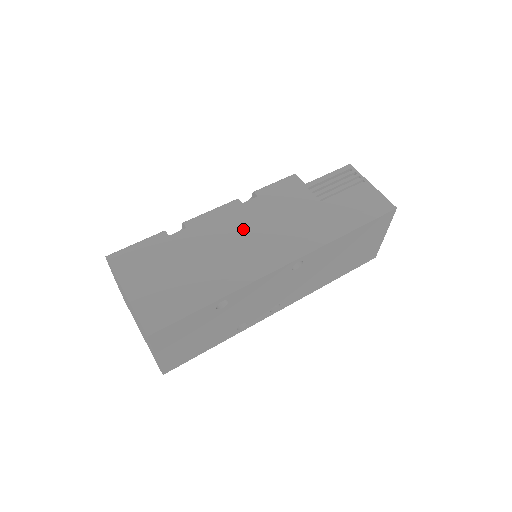
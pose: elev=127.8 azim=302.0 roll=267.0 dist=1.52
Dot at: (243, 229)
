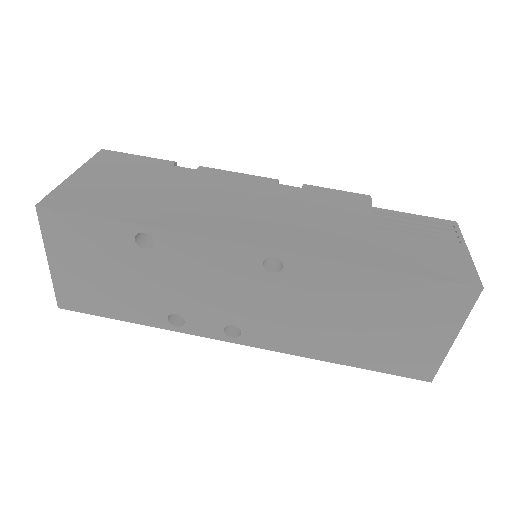
Dot at: (249, 198)
